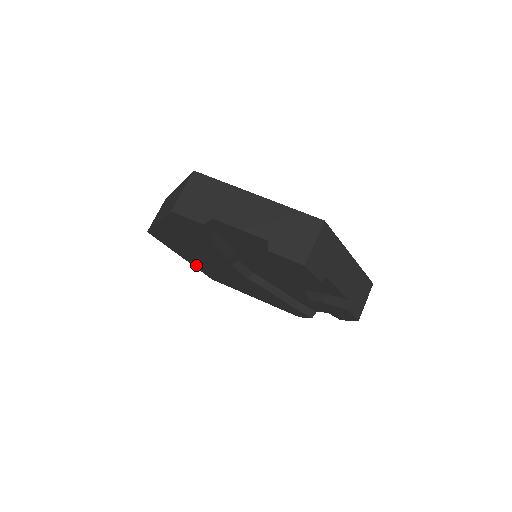
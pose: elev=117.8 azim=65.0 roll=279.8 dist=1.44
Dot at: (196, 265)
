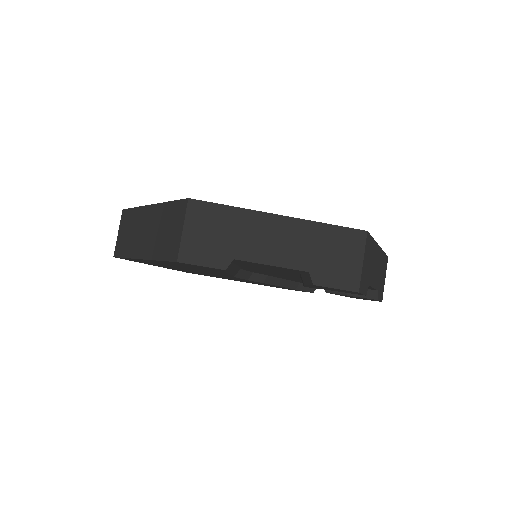
Dot at: occluded
